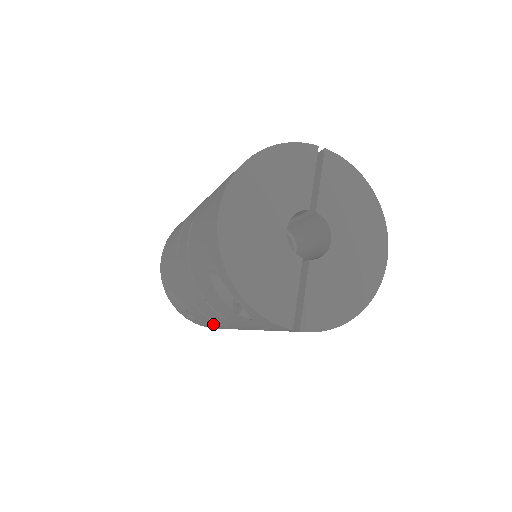
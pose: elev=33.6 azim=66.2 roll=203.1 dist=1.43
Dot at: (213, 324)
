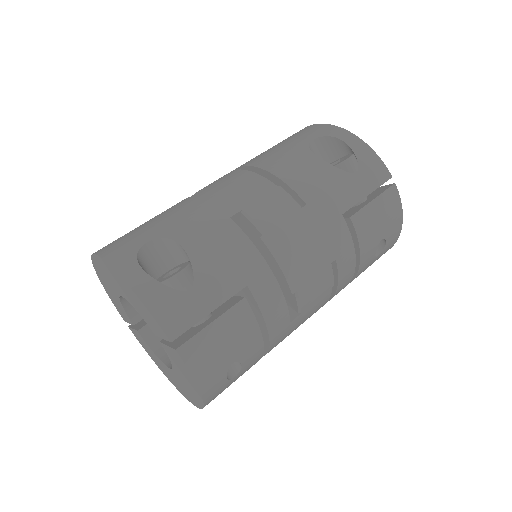
Dot at: (240, 268)
